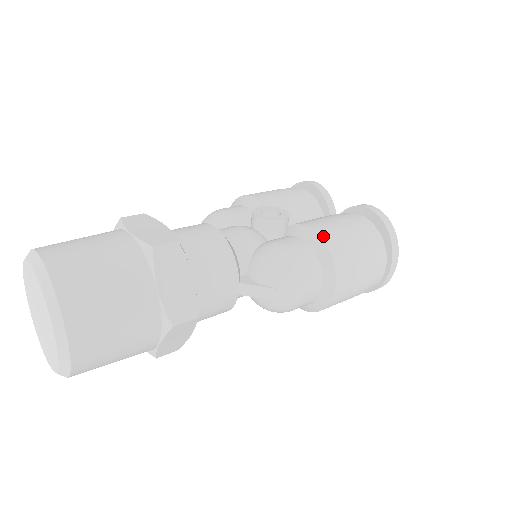
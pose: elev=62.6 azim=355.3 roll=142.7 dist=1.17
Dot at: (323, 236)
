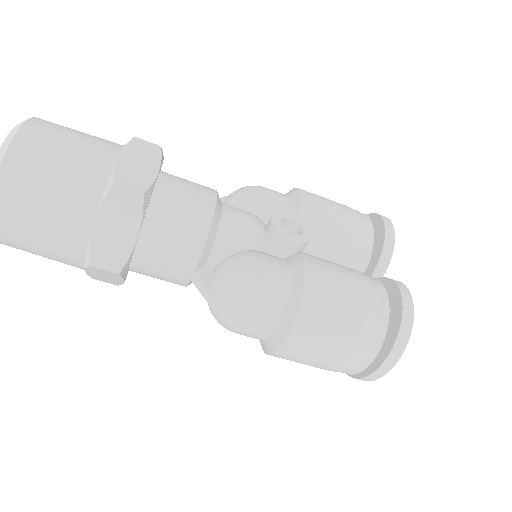
Dot at: (308, 289)
